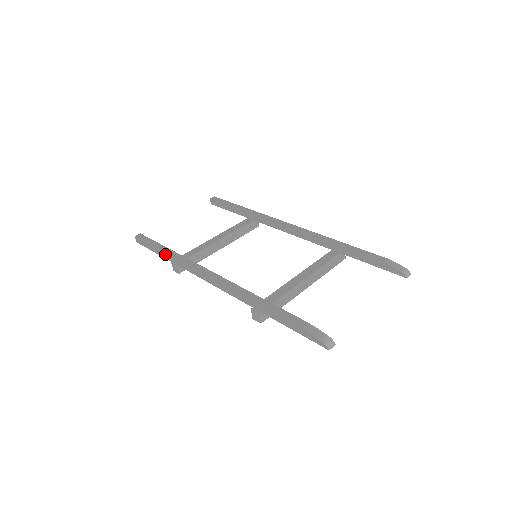
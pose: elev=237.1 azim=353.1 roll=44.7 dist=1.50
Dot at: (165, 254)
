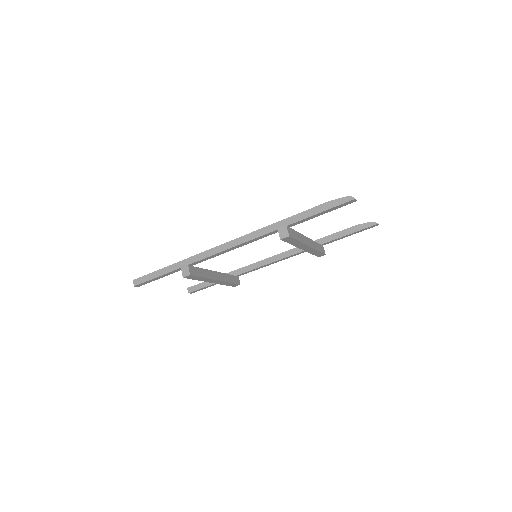
Dot at: (174, 265)
